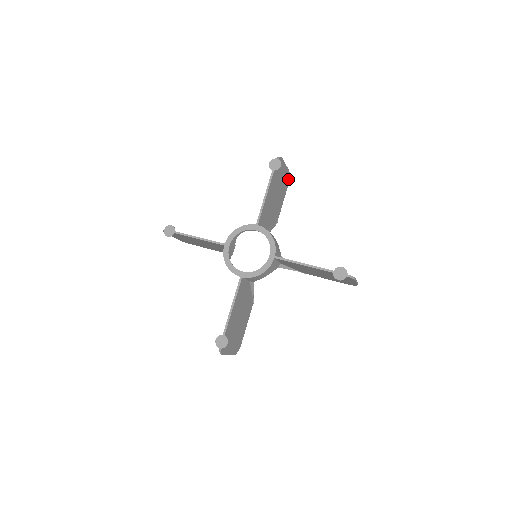
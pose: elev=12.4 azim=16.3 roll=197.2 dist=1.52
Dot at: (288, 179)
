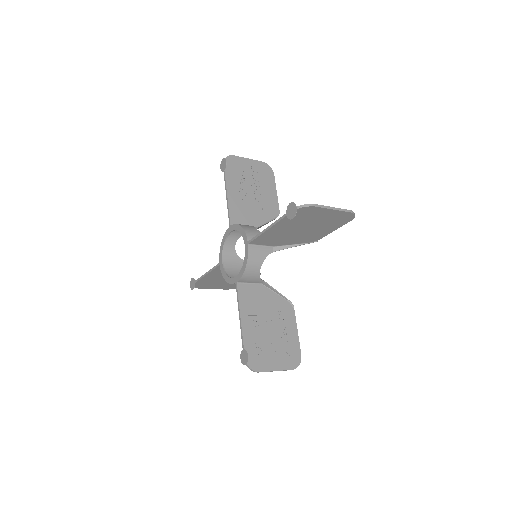
Dot at: (350, 217)
